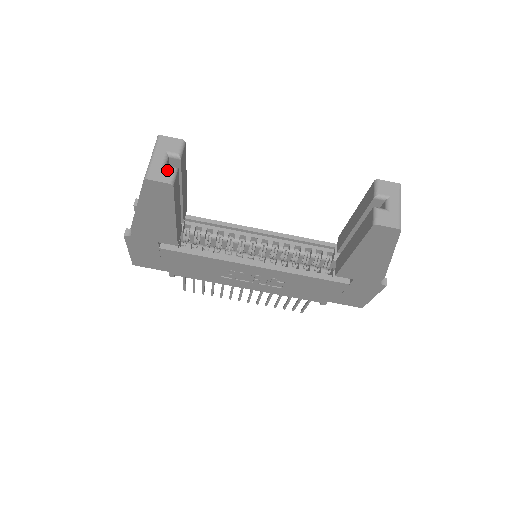
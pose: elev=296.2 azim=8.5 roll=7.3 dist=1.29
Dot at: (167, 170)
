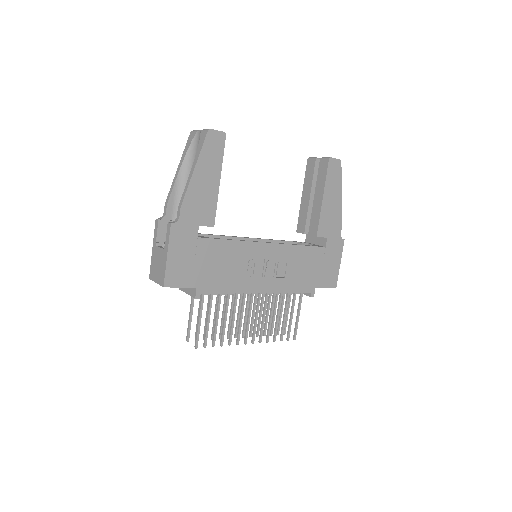
Dot at: occluded
